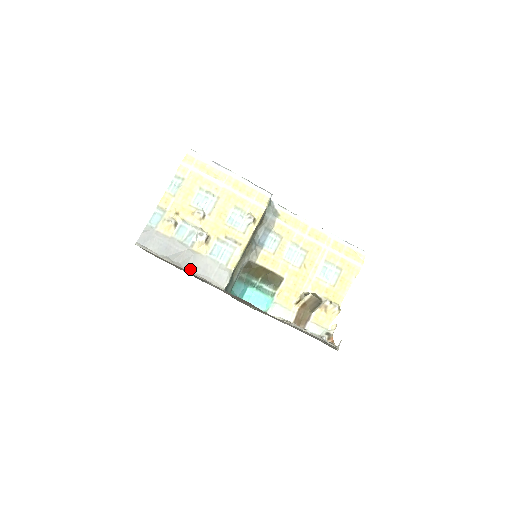
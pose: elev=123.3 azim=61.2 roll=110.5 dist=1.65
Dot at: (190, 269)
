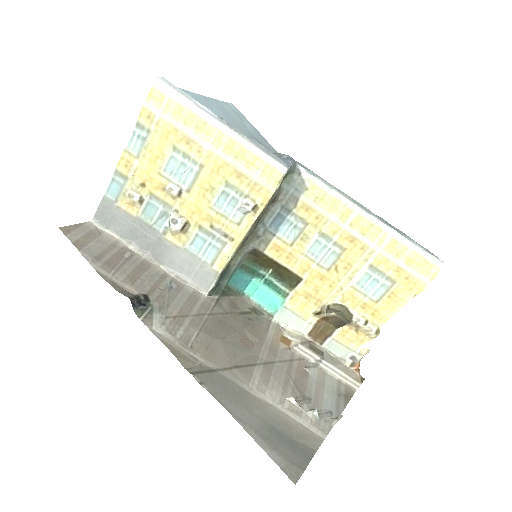
Dot at: (132, 301)
